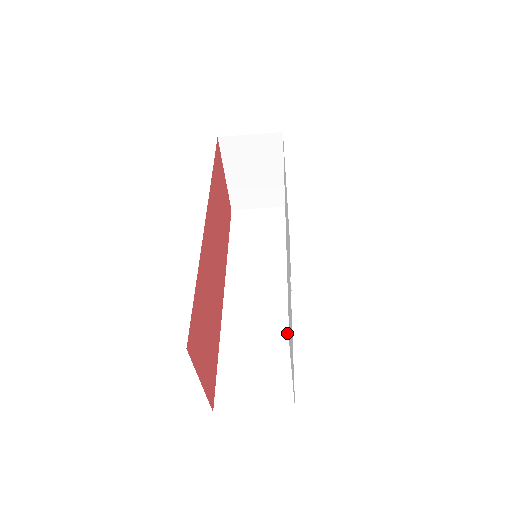
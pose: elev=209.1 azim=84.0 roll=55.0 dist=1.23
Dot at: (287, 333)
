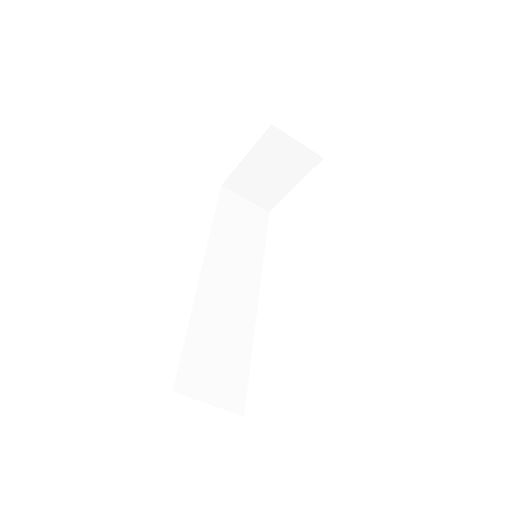
Dot at: (249, 338)
